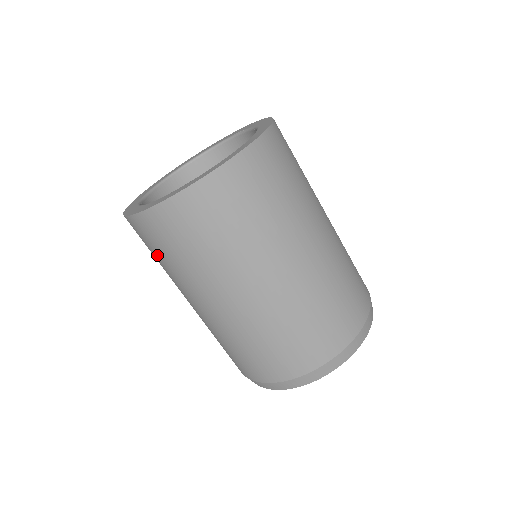
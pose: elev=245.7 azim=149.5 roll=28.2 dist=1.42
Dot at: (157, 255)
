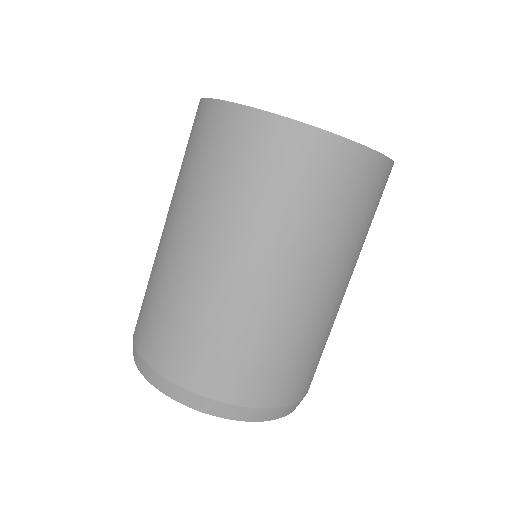
Dot at: occluded
